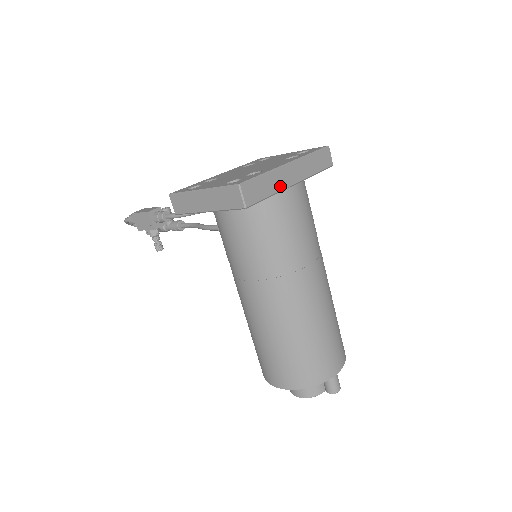
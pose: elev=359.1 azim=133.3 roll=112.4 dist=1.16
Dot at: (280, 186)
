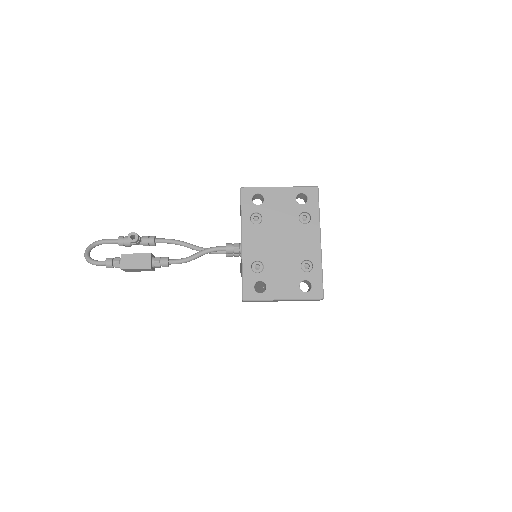
Dot at: occluded
